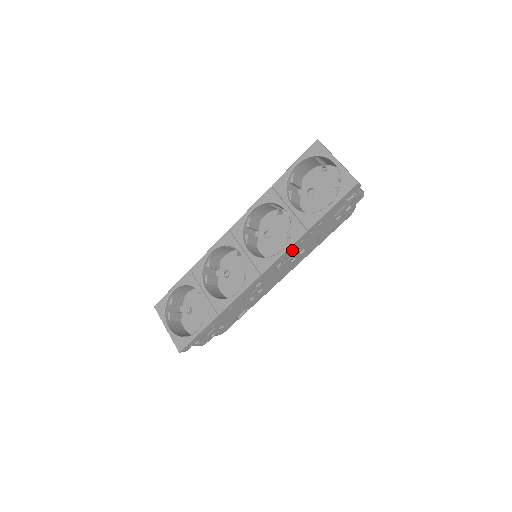
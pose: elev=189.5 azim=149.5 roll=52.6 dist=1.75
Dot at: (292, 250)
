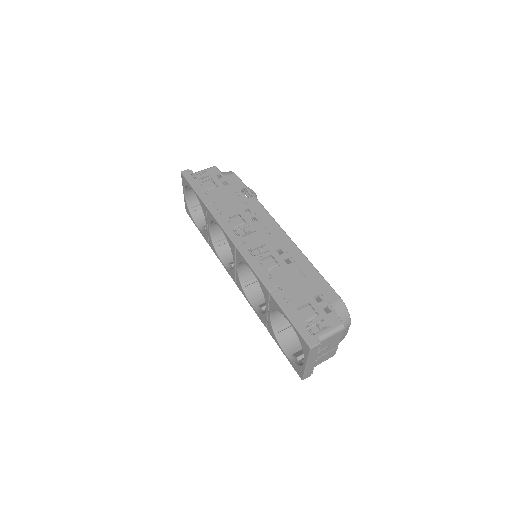
Dot at: occluded
